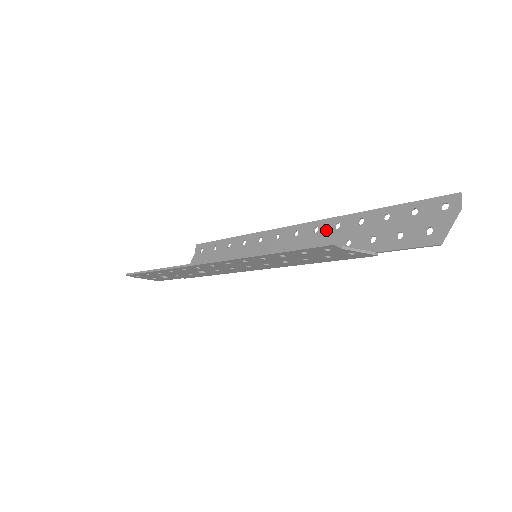
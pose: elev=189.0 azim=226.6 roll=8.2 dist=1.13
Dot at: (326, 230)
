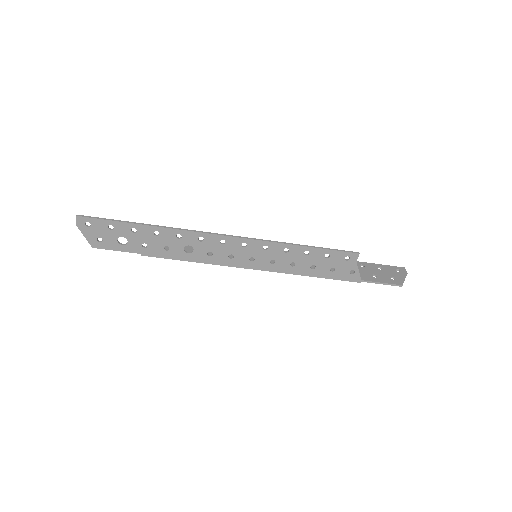
Dot at: occluded
